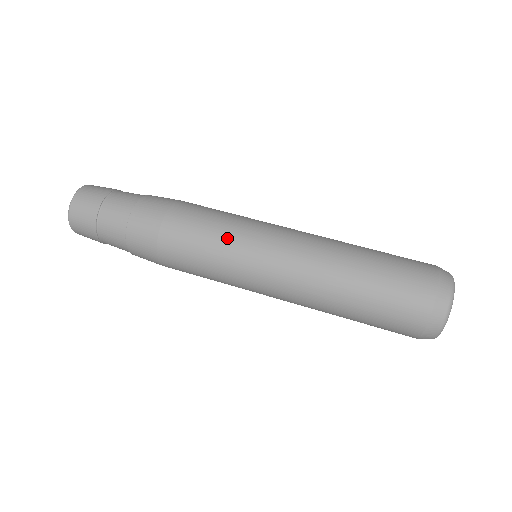
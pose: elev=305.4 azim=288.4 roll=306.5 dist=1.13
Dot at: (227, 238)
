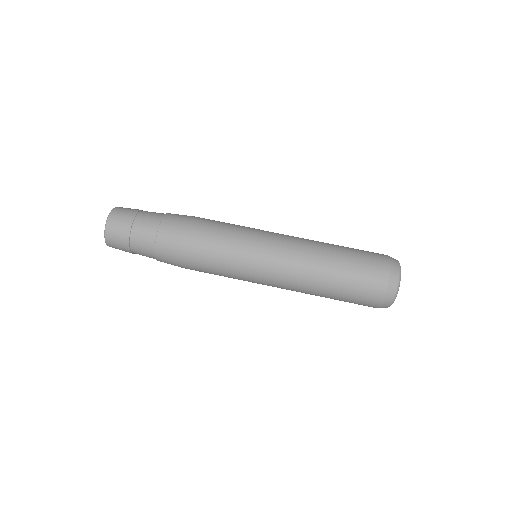
Dot at: (235, 254)
